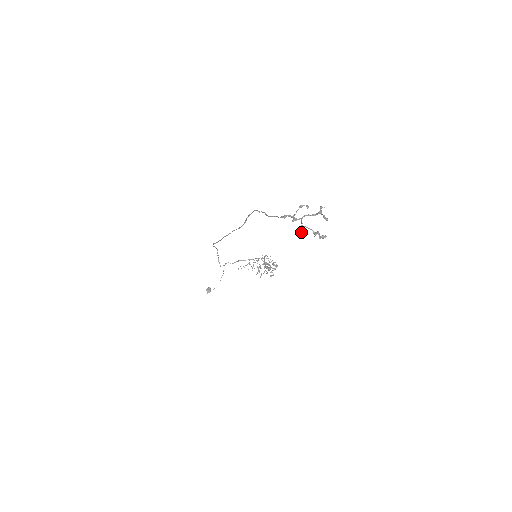
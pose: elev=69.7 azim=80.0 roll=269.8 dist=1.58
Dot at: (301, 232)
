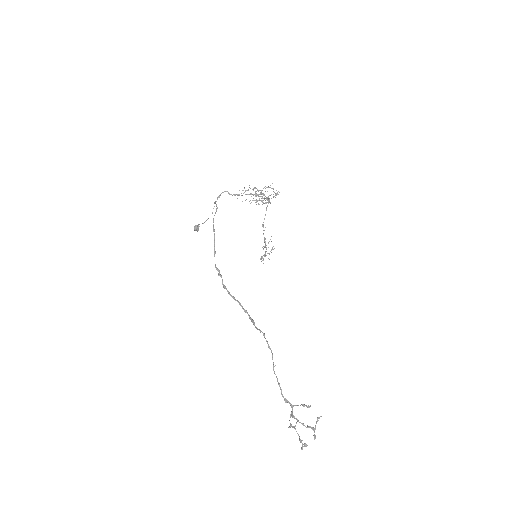
Dot at: (292, 427)
